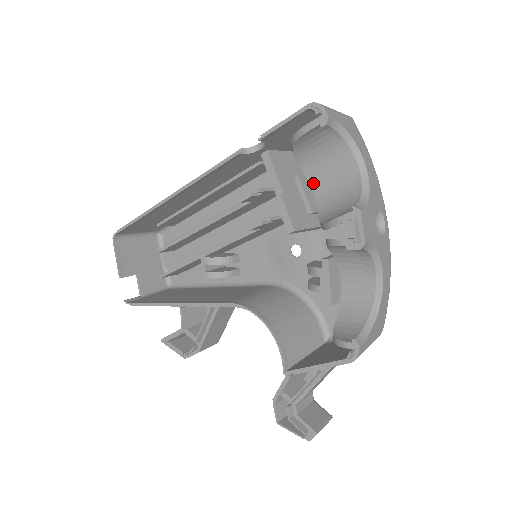
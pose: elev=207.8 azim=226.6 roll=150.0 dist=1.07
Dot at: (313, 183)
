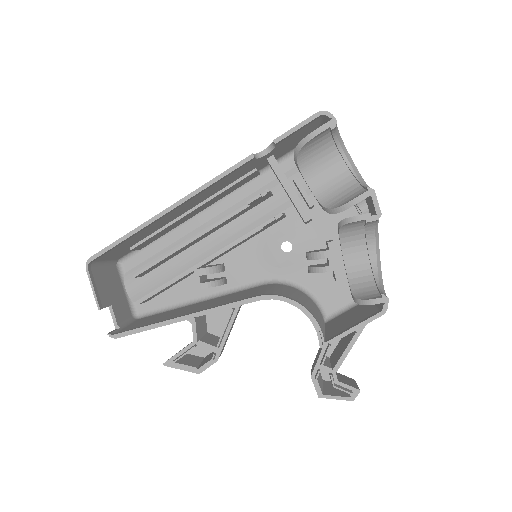
Dot at: (309, 181)
